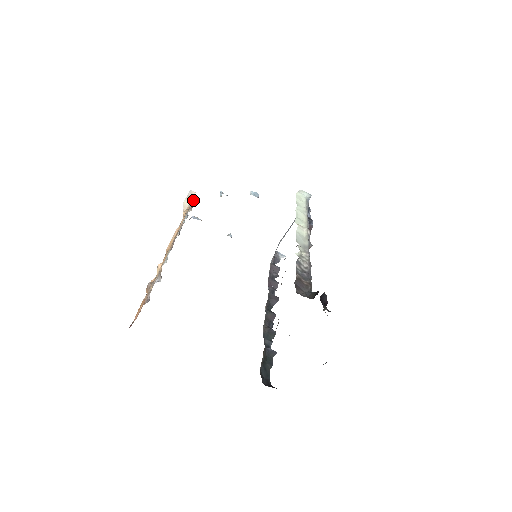
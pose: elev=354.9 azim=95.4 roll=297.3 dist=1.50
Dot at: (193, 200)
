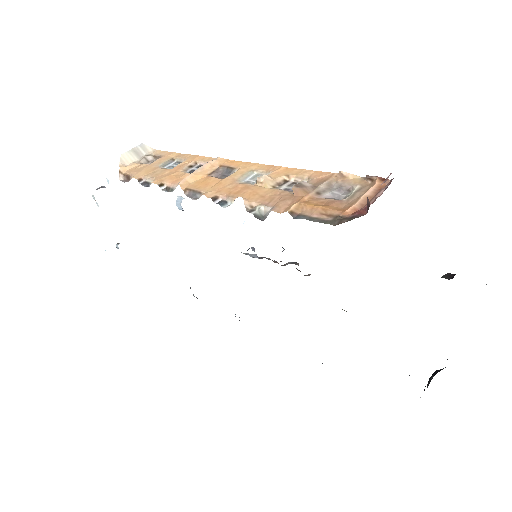
Dot at: (153, 156)
